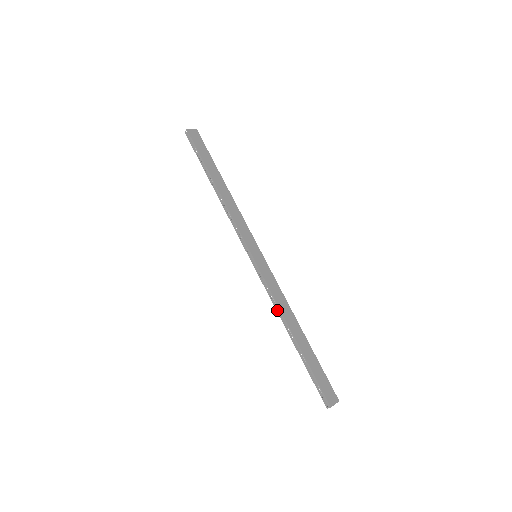
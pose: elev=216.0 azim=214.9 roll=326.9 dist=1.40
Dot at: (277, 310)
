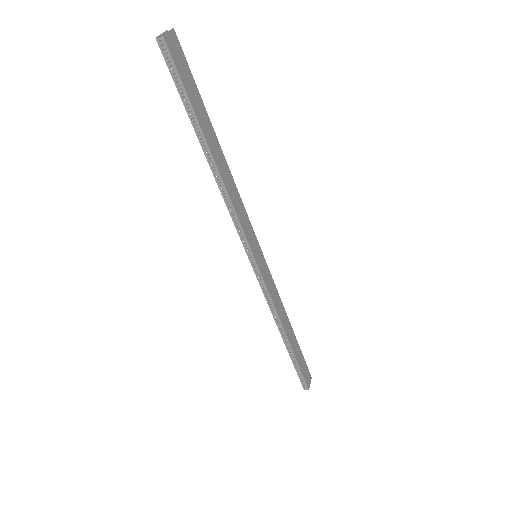
Dot at: (274, 317)
